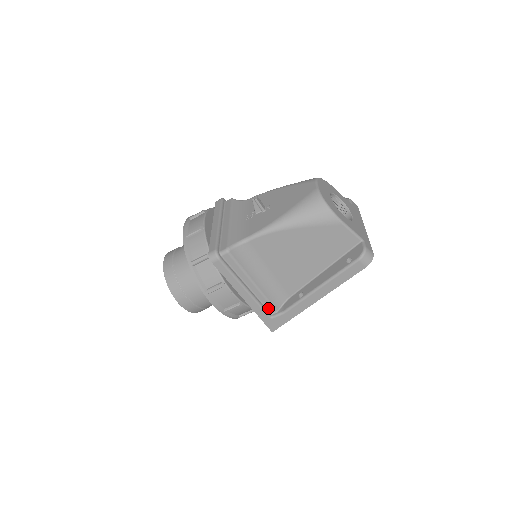
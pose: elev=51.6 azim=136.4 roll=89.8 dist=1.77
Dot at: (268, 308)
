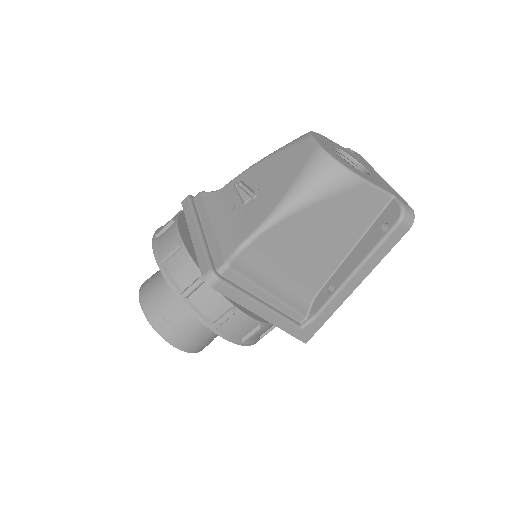
Dot at: (294, 317)
